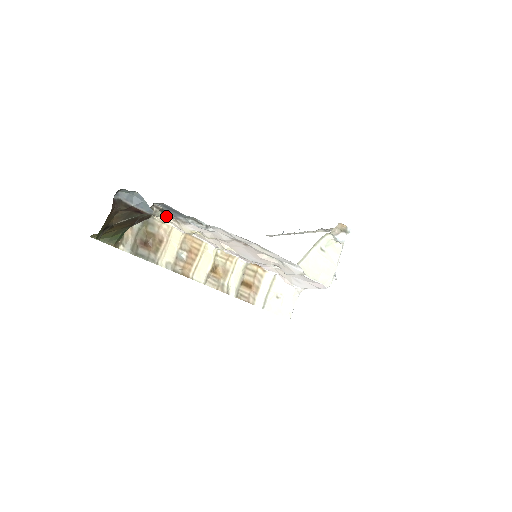
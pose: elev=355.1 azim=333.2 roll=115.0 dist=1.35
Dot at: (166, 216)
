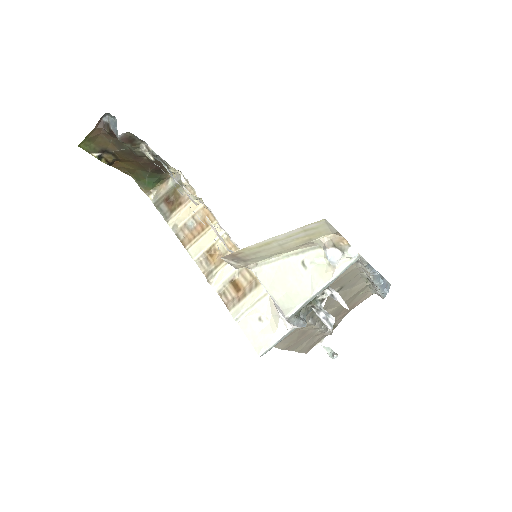
Dot at: occluded
